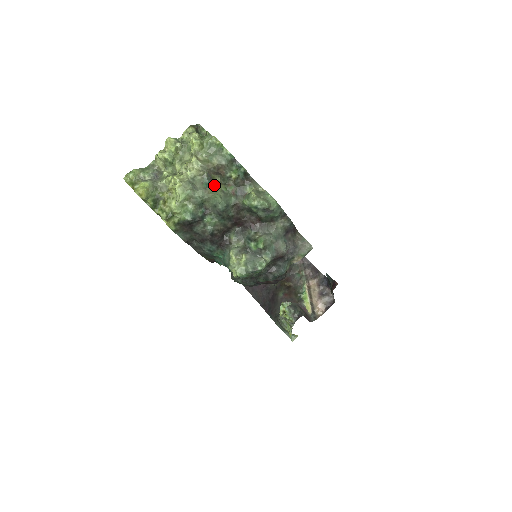
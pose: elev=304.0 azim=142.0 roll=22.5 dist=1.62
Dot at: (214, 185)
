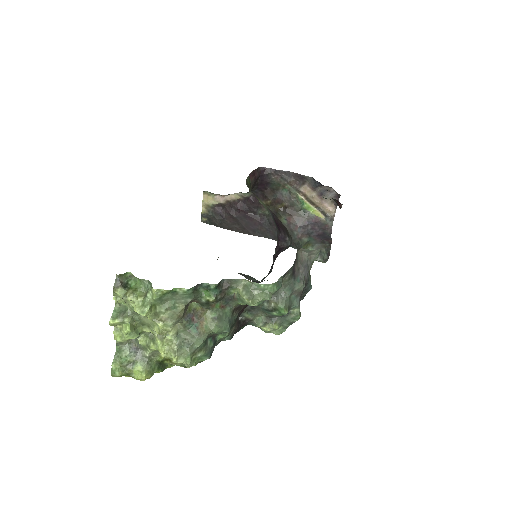
Dot at: (200, 319)
